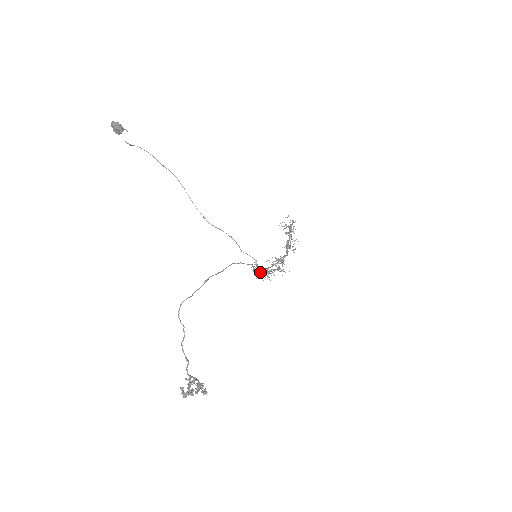
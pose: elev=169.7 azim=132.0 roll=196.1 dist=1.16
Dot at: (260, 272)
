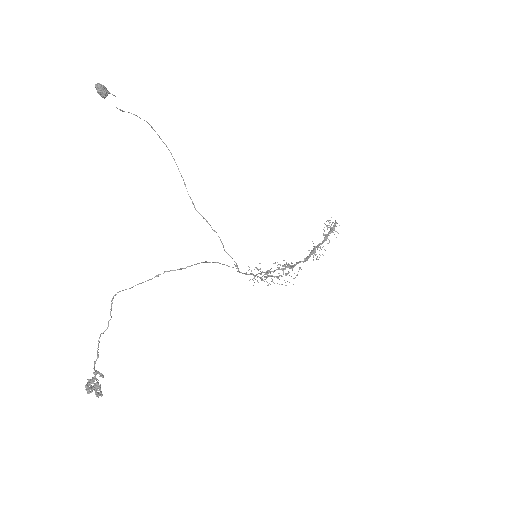
Dot at: (254, 275)
